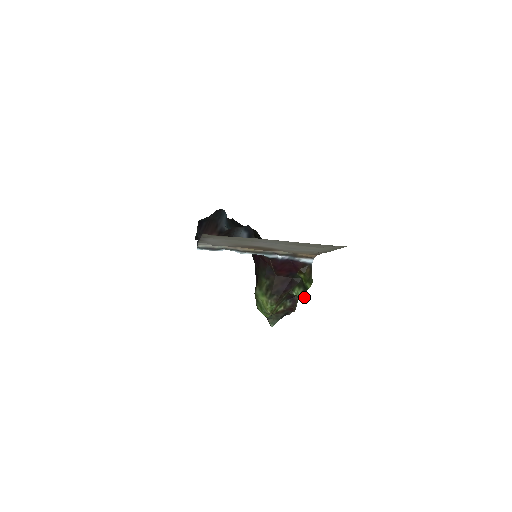
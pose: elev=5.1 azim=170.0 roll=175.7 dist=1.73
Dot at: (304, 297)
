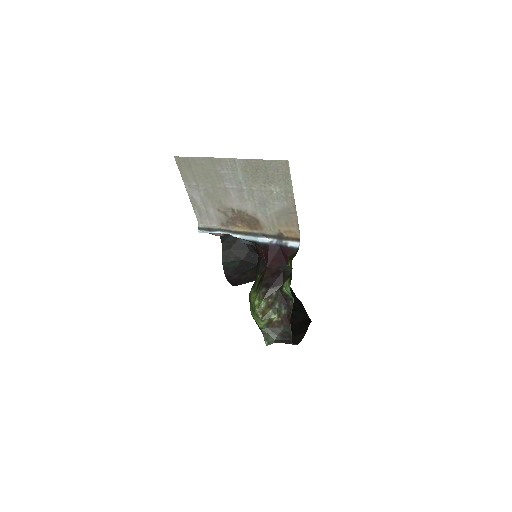
Dot at: occluded
